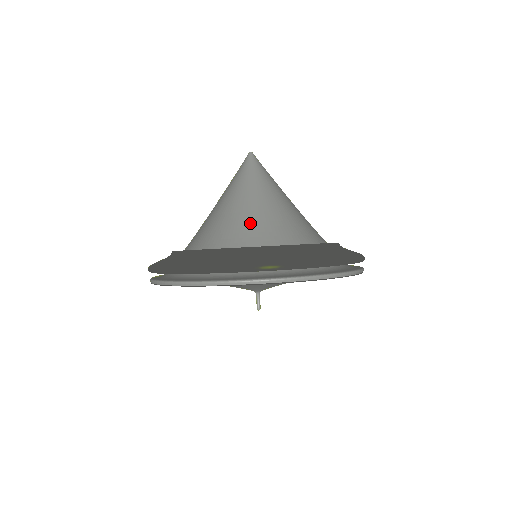
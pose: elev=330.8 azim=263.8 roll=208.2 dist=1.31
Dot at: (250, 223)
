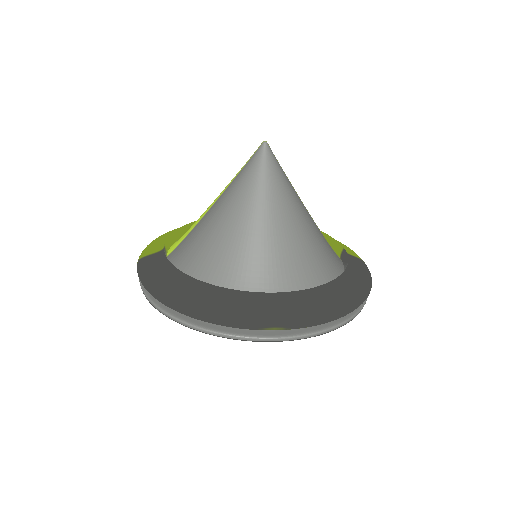
Dot at: (256, 250)
